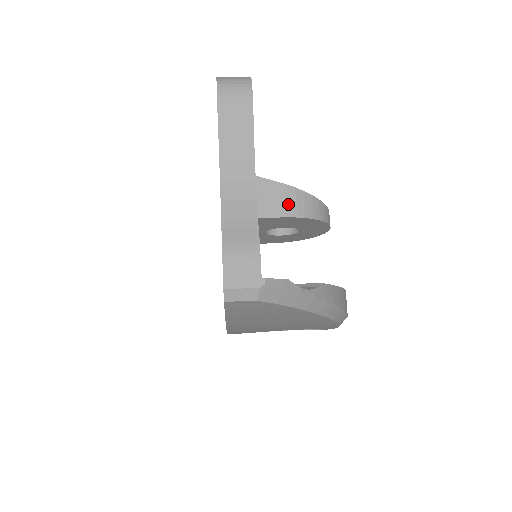
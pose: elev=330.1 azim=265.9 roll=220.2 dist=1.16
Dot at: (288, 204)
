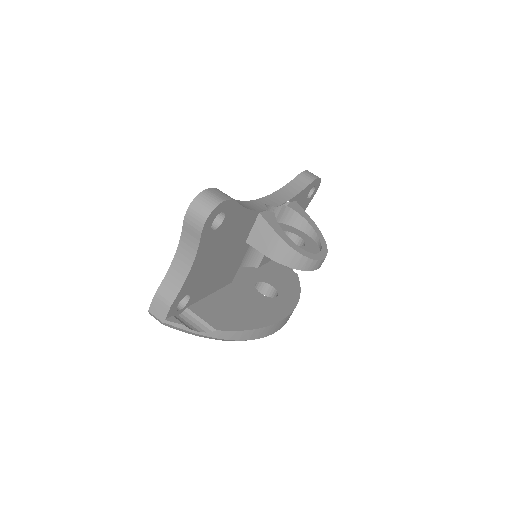
Dot at: (273, 250)
